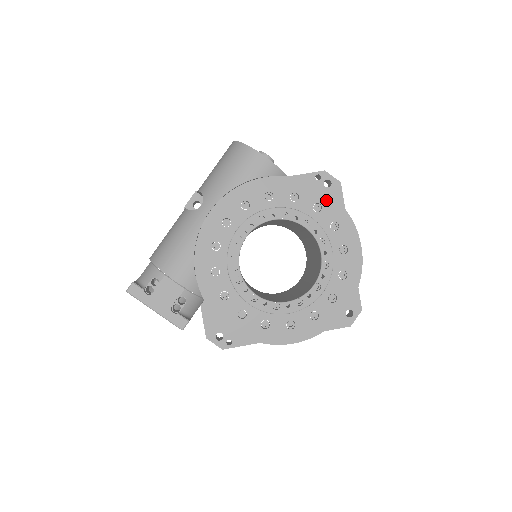
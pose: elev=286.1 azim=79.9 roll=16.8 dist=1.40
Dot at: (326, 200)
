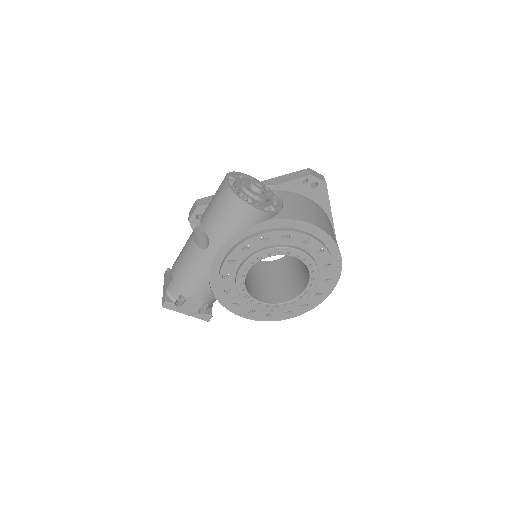
Dot at: (313, 231)
